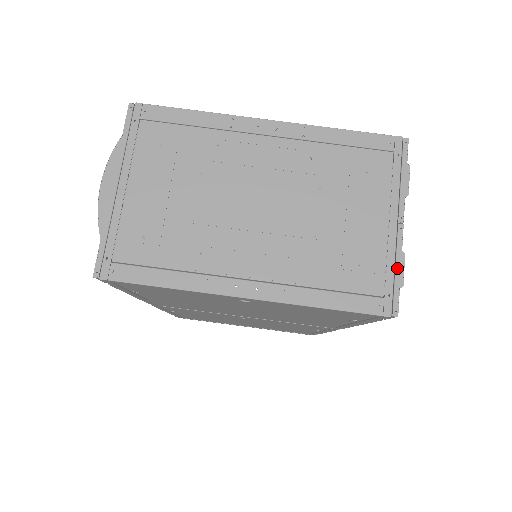
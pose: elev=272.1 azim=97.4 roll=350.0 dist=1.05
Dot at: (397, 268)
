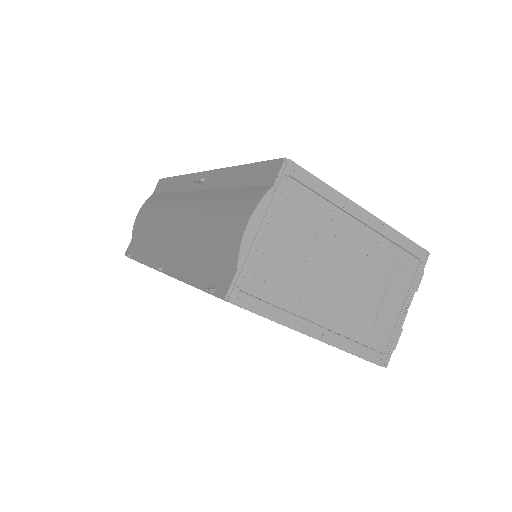
Dot at: (396, 337)
